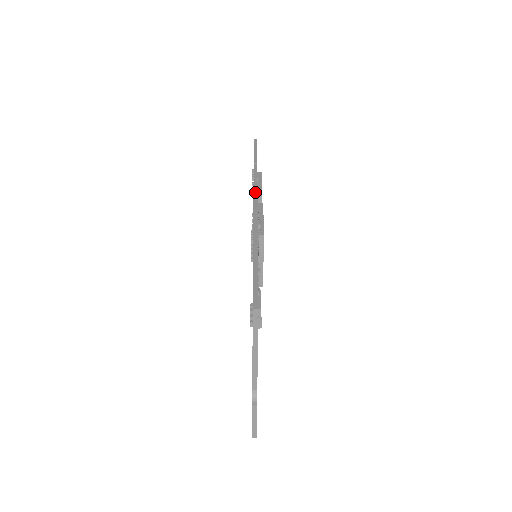
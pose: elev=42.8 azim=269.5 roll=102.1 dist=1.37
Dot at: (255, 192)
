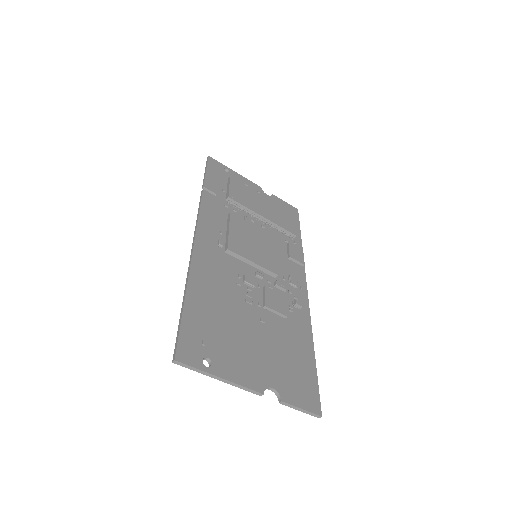
Dot at: (196, 226)
